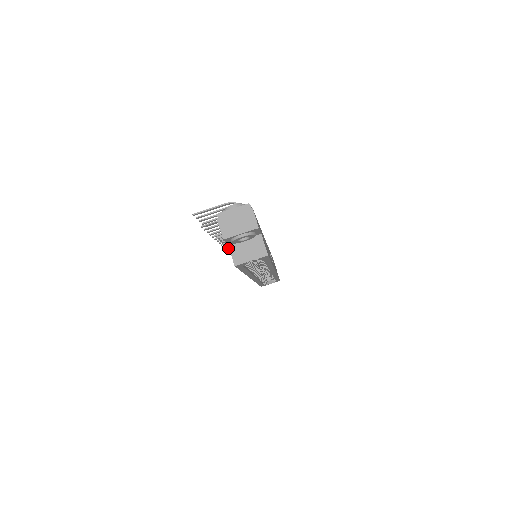
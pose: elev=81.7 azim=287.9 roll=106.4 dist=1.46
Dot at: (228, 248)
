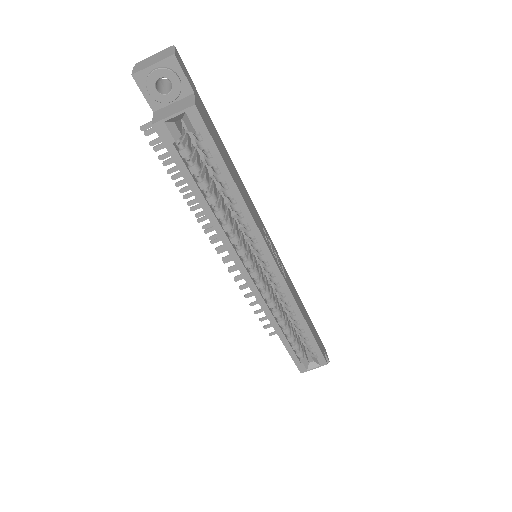
Dot at: occluded
